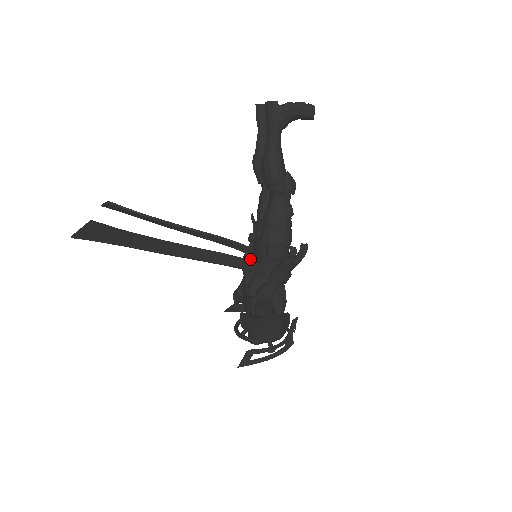
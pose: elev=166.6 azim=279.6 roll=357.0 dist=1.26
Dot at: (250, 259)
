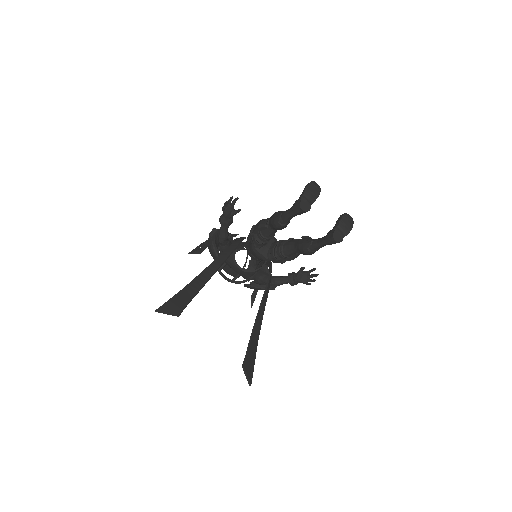
Dot at: occluded
